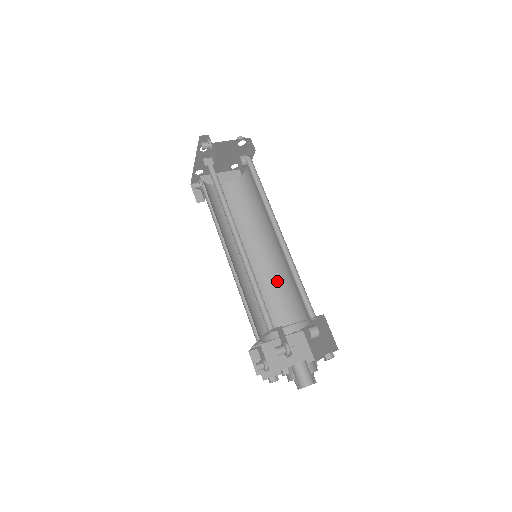
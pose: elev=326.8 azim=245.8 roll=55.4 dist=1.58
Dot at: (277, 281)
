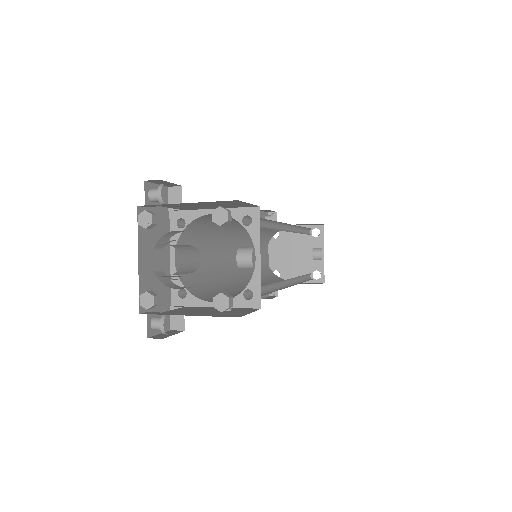
Dot at: (271, 283)
